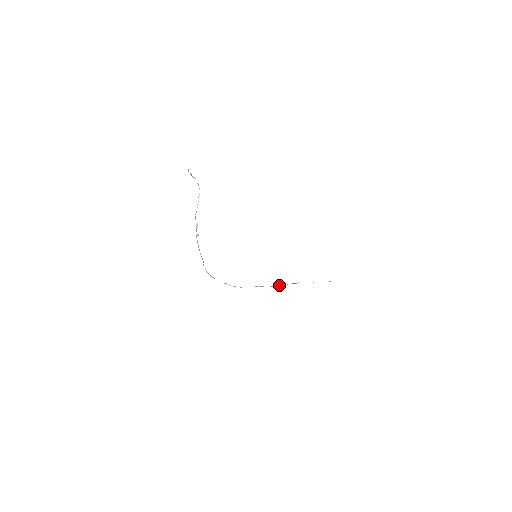
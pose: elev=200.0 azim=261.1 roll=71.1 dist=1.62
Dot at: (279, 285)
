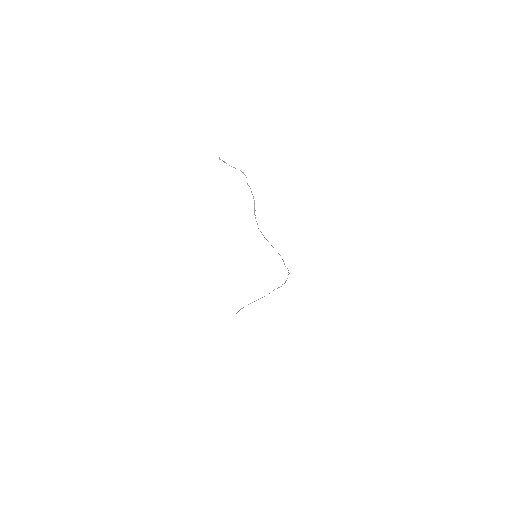
Dot at: occluded
